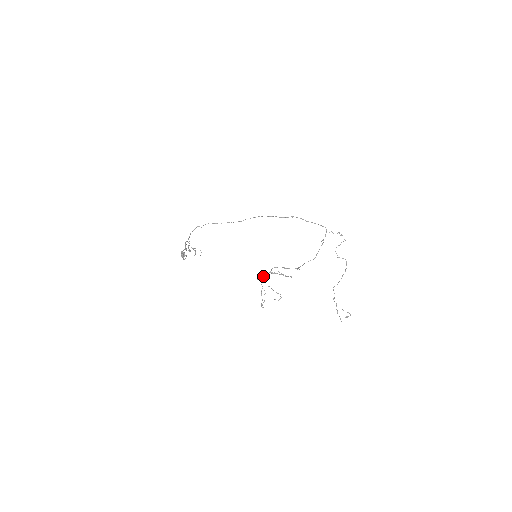
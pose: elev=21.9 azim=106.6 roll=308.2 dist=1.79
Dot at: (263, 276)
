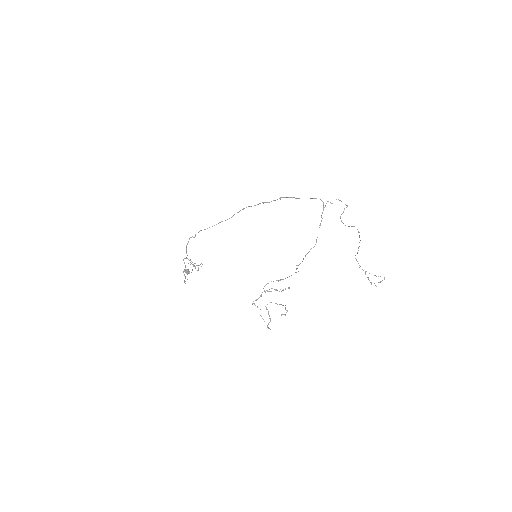
Dot at: occluded
